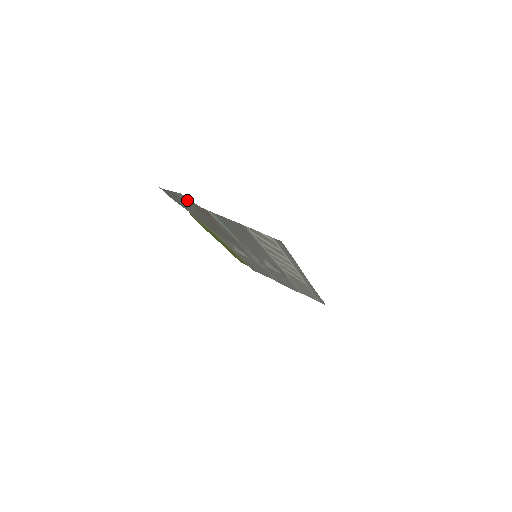
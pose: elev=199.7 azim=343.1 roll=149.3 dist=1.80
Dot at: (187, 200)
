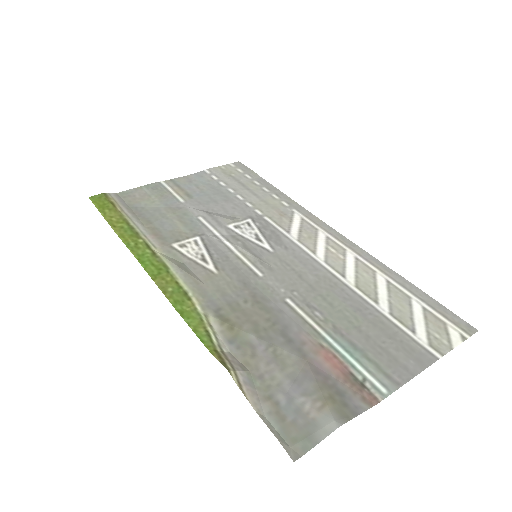
Dot at: (322, 407)
